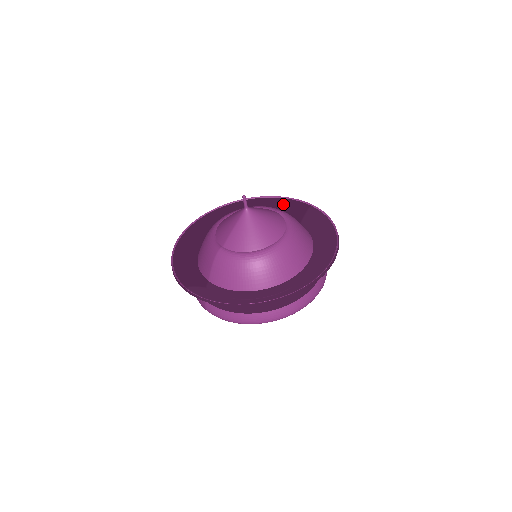
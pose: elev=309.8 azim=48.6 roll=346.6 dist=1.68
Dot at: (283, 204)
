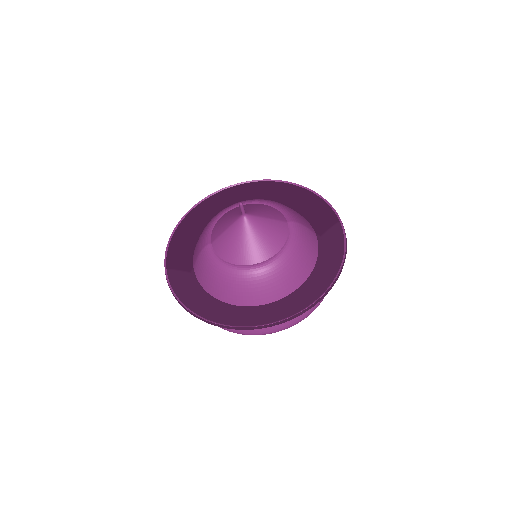
Dot at: (316, 204)
